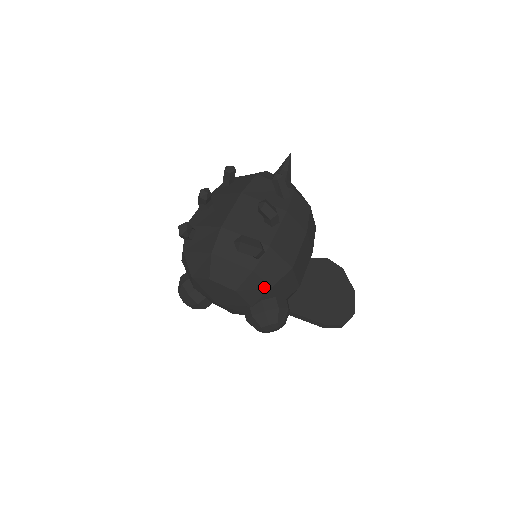
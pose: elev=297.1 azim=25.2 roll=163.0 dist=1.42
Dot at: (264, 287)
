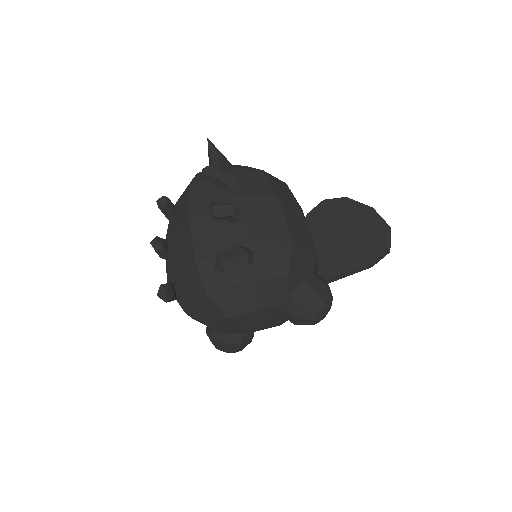
Dot at: (281, 283)
